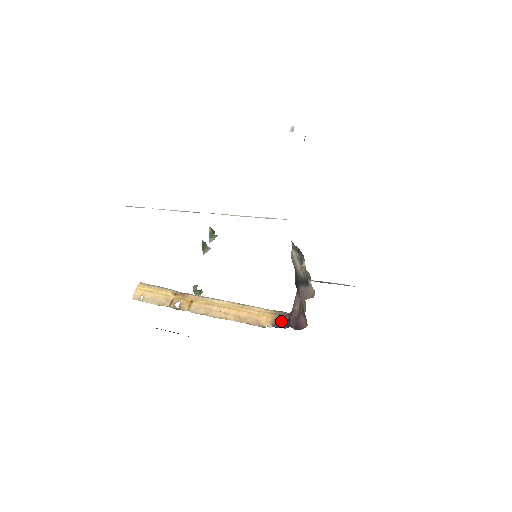
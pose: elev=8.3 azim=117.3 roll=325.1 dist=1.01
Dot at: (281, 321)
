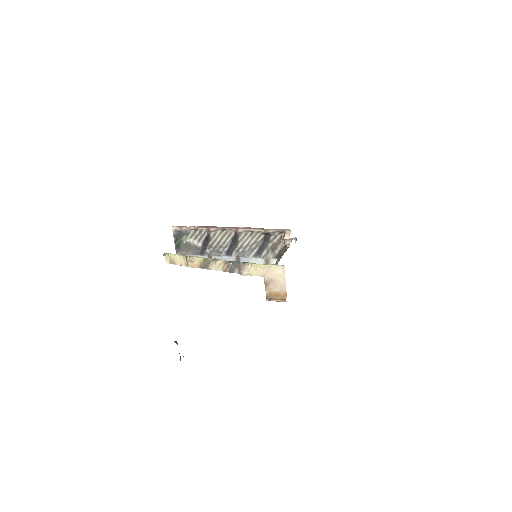
Dot at: (259, 268)
